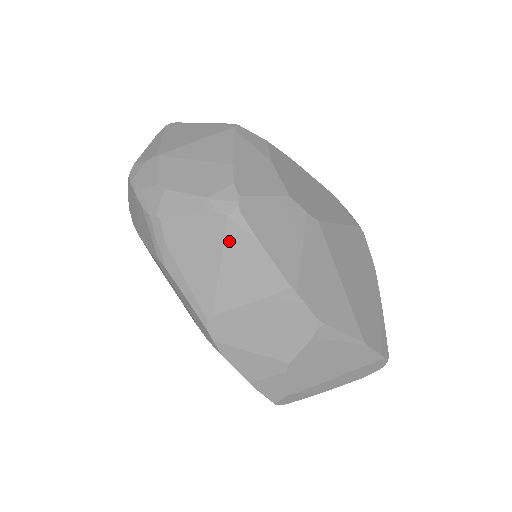
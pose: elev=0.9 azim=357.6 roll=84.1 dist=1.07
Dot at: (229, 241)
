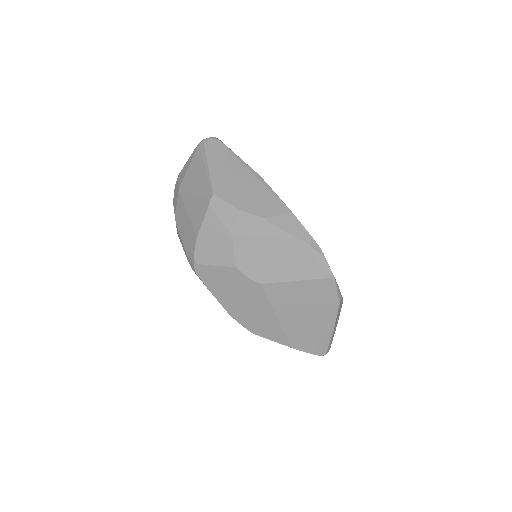
Dot at: occluded
